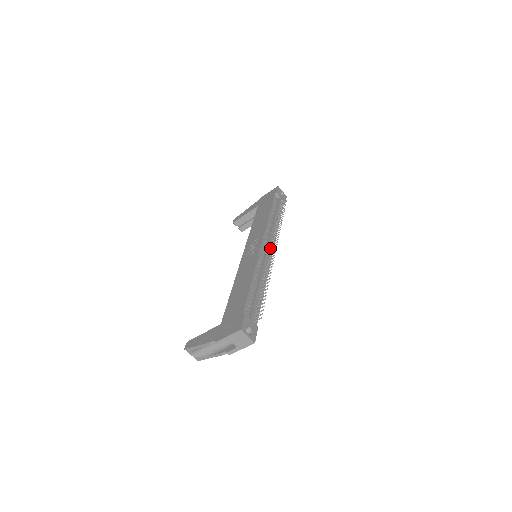
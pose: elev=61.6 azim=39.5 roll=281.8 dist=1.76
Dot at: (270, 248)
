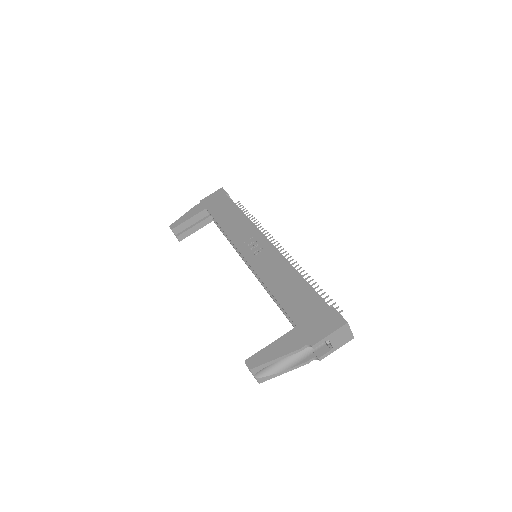
Dot at: occluded
